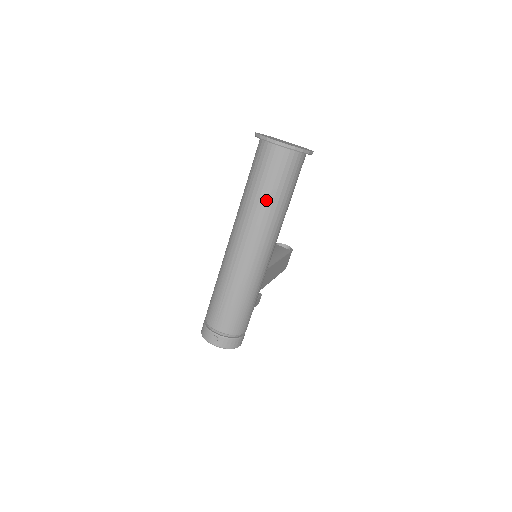
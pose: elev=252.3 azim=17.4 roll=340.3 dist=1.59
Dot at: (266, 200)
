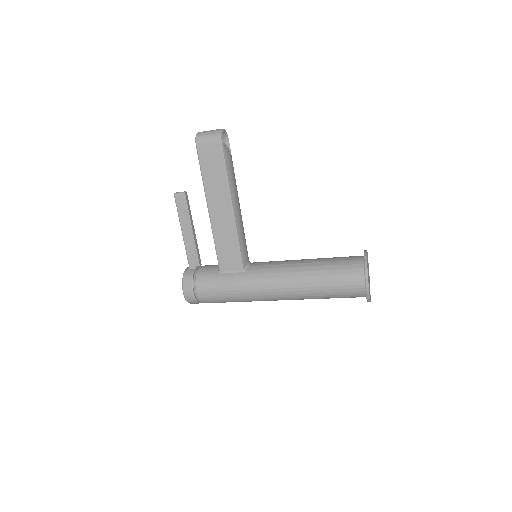
Dot at: occluded
